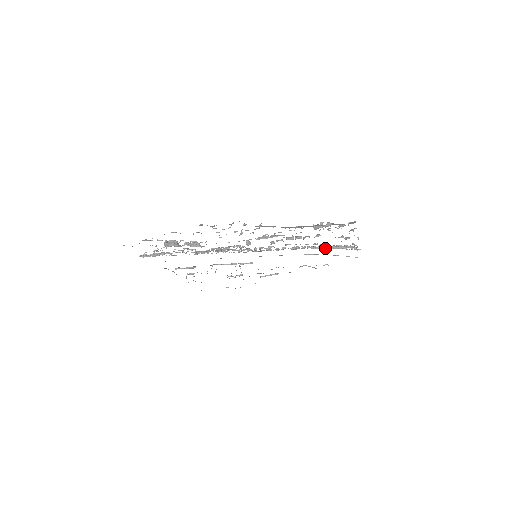
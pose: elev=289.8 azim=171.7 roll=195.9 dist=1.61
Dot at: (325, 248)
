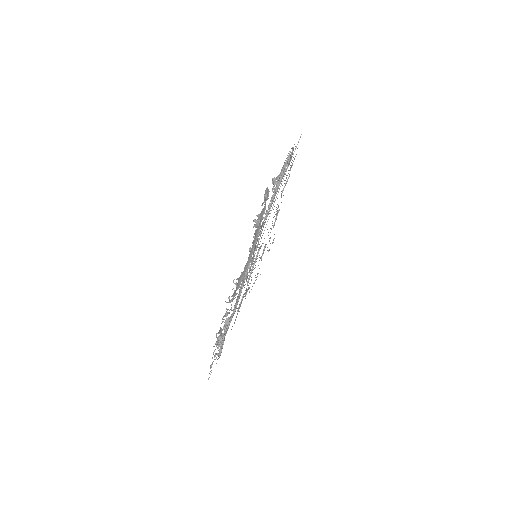
Dot at: occluded
